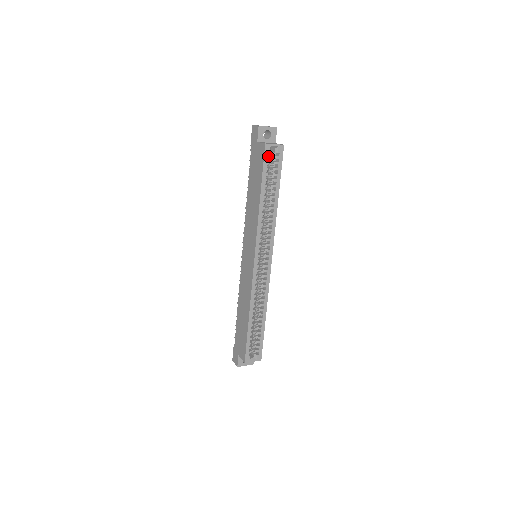
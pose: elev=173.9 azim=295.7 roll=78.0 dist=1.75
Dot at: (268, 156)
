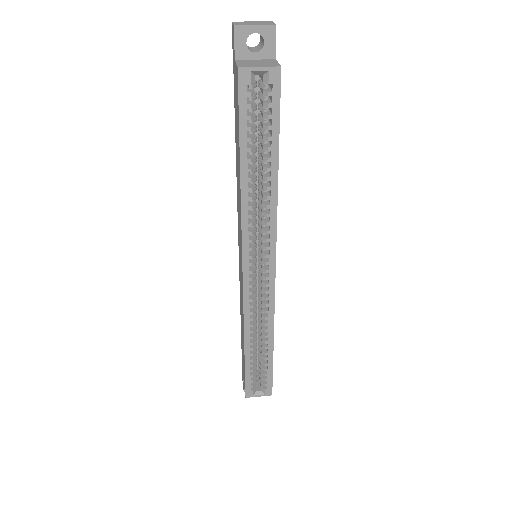
Dot at: (247, 93)
